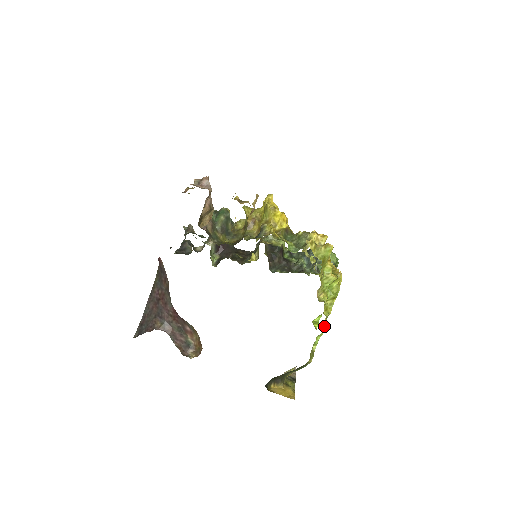
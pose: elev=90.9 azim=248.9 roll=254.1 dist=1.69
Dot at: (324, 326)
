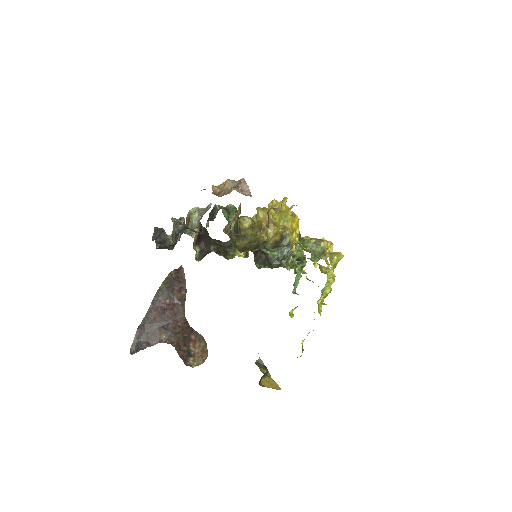
Dot at: occluded
